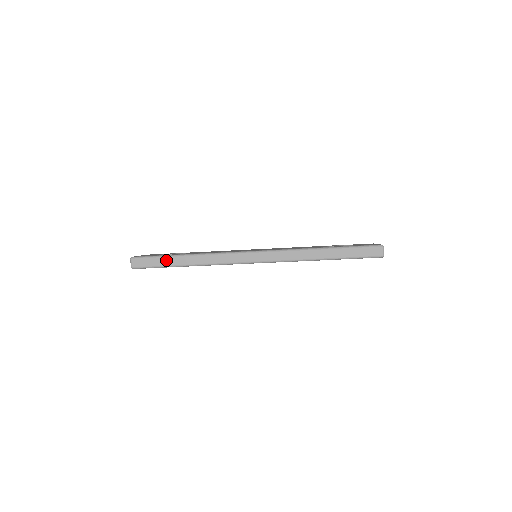
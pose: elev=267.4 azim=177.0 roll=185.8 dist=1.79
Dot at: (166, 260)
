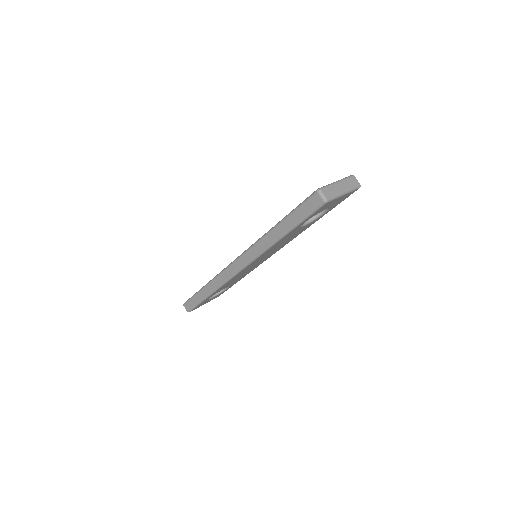
Dot at: (198, 297)
